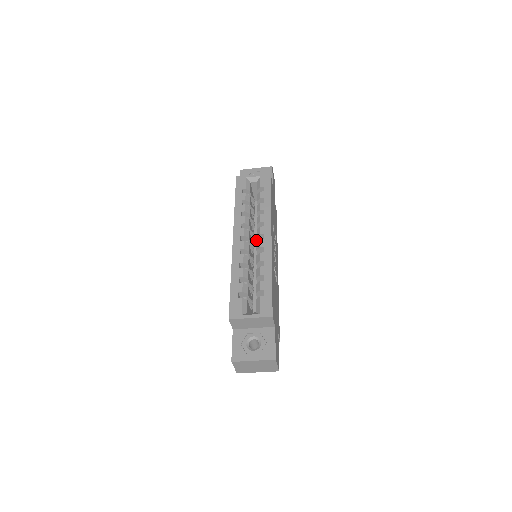
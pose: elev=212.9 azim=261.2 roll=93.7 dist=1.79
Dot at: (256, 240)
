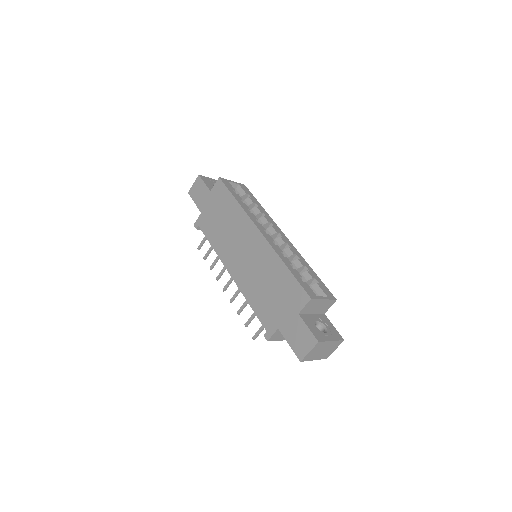
Dot at: occluded
